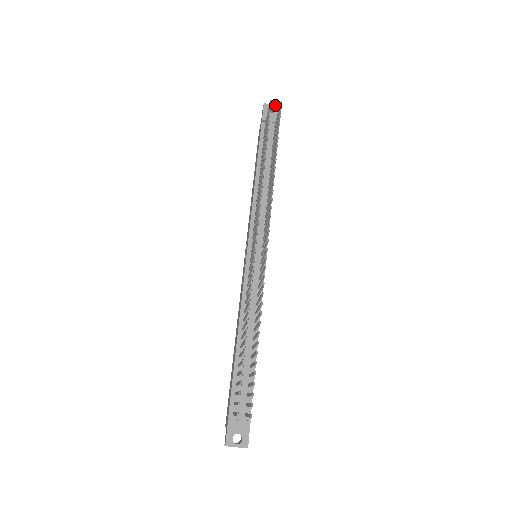
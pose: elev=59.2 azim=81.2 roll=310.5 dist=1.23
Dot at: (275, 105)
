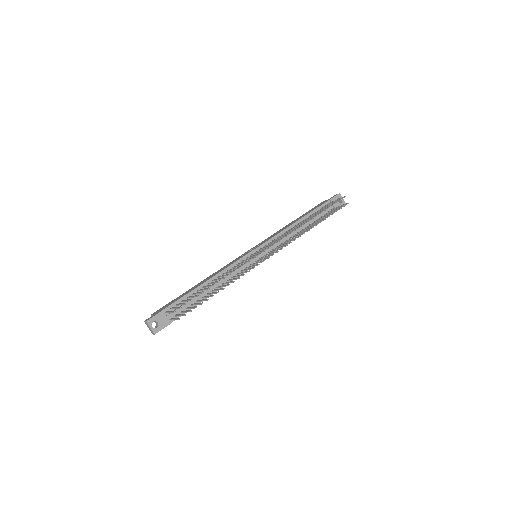
Dot at: occluded
